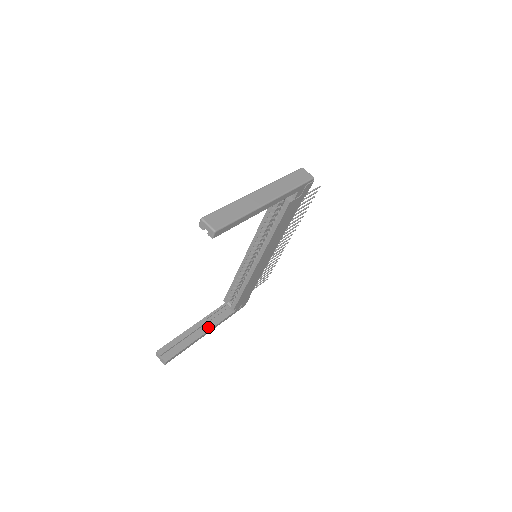
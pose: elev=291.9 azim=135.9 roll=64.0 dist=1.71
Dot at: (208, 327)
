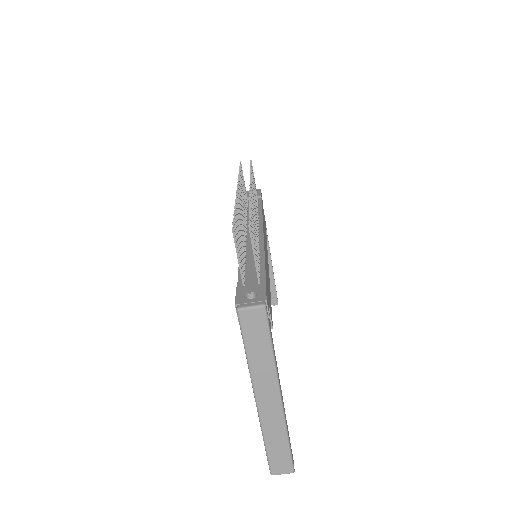
Dot at: occluded
